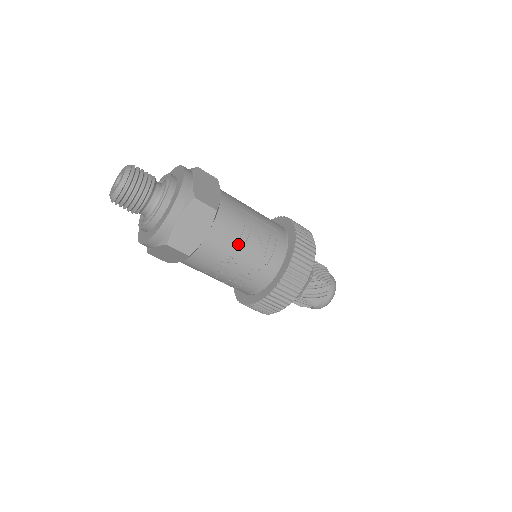
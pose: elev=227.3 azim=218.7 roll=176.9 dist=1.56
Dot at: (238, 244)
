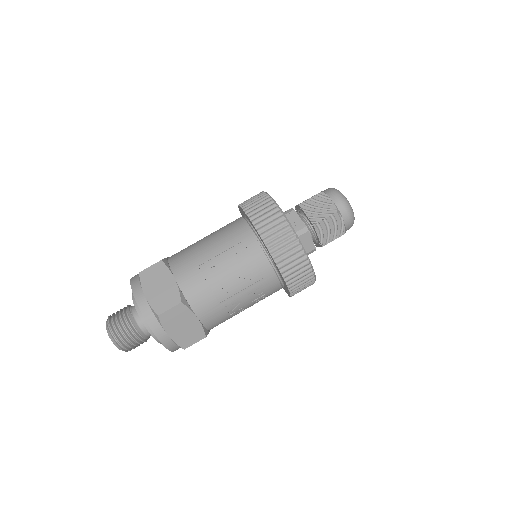
Dot at: (225, 295)
